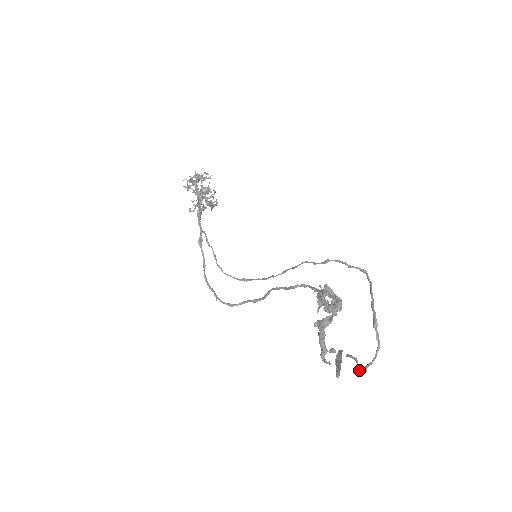
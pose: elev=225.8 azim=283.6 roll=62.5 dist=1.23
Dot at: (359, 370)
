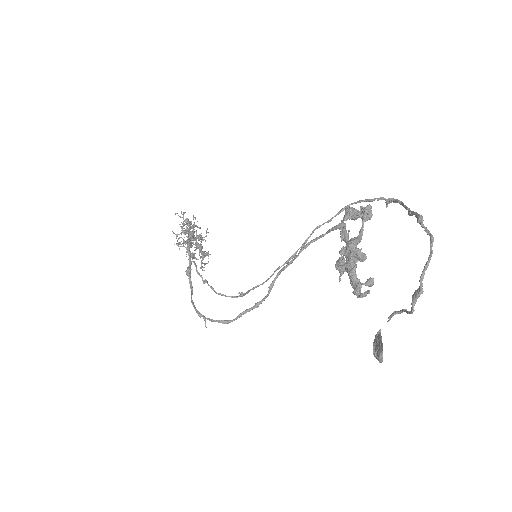
Dot at: occluded
